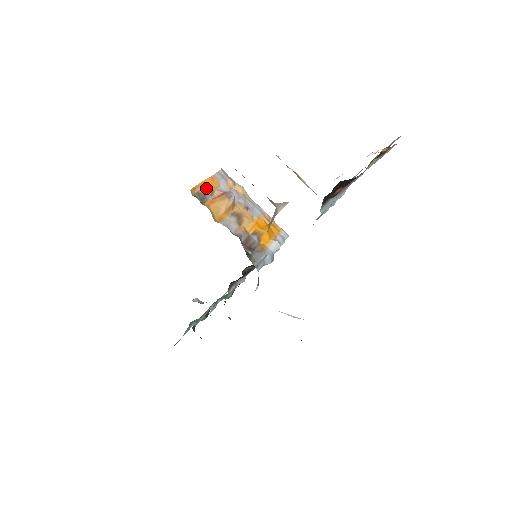
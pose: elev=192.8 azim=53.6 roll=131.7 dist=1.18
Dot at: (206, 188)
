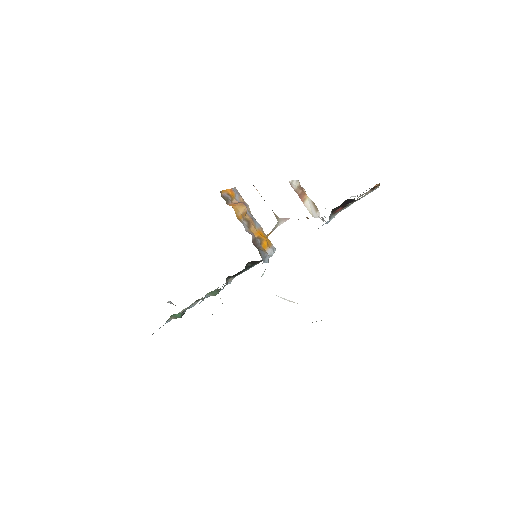
Dot at: (228, 195)
